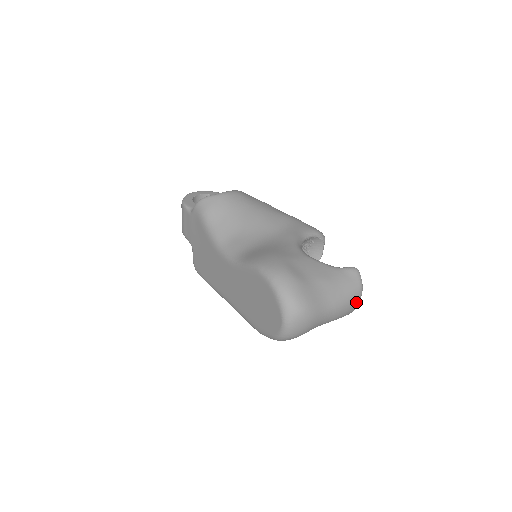
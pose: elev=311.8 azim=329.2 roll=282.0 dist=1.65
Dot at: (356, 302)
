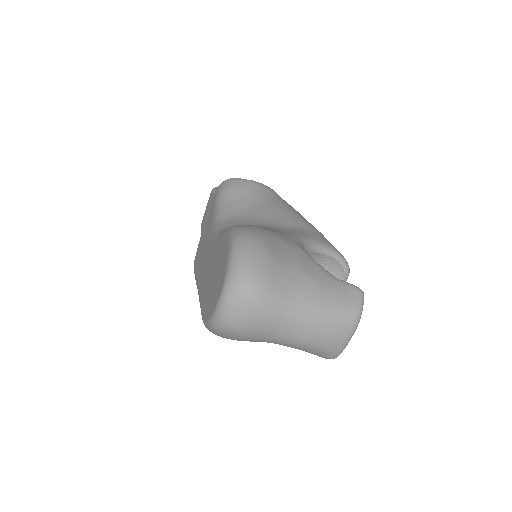
Dot at: (343, 333)
